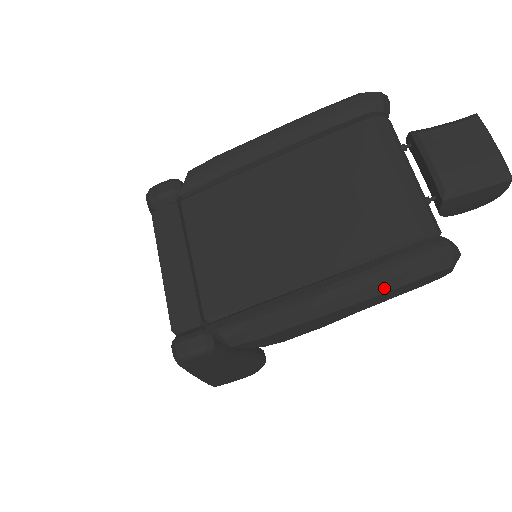
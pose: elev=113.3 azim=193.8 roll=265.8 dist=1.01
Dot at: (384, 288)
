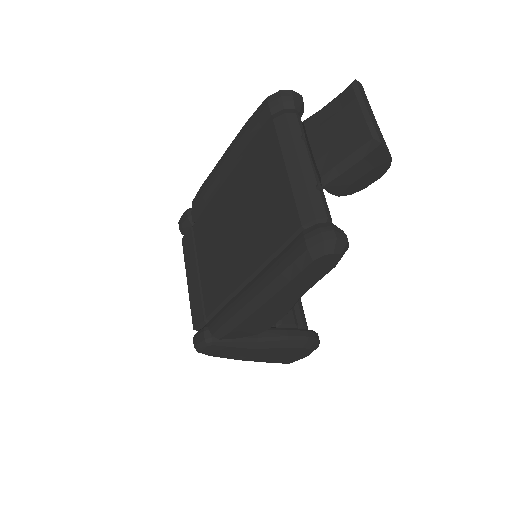
Dot at: (282, 282)
